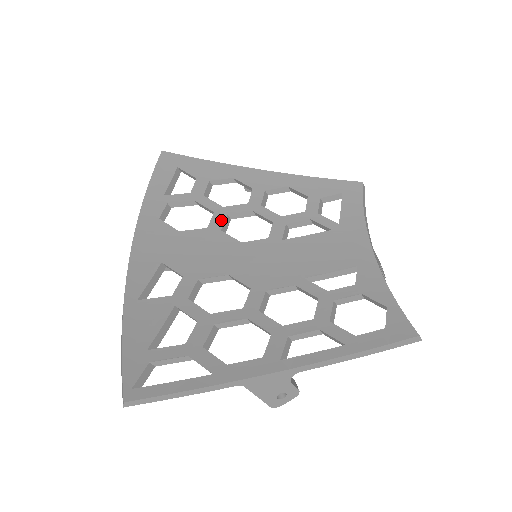
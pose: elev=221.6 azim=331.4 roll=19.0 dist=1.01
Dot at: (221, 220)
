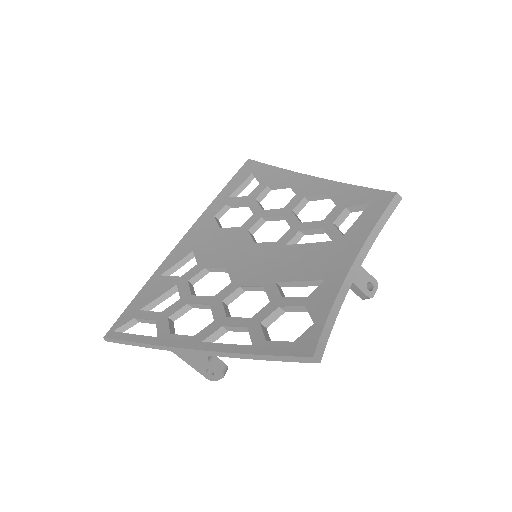
Dot at: (254, 221)
